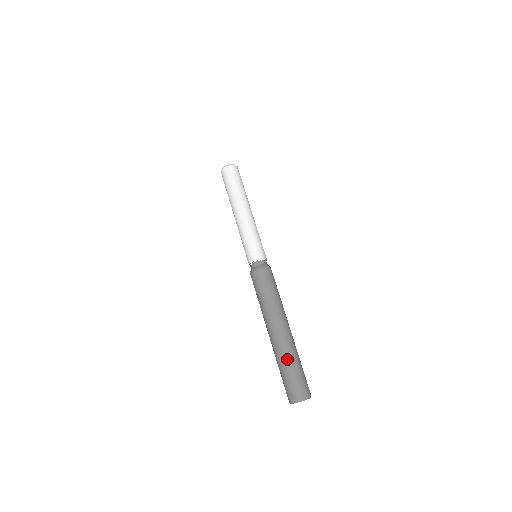
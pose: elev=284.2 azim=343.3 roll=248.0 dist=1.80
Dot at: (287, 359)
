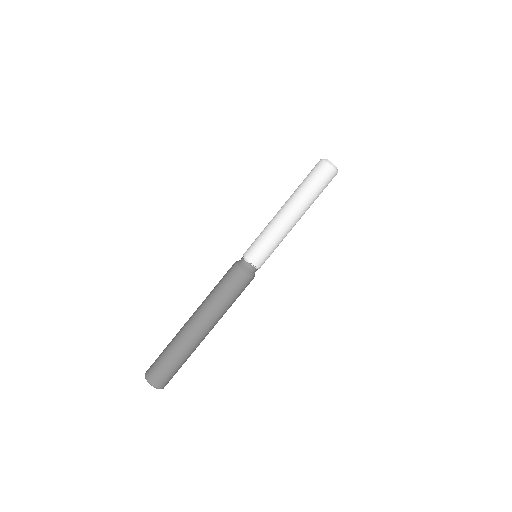
Dot at: (172, 343)
